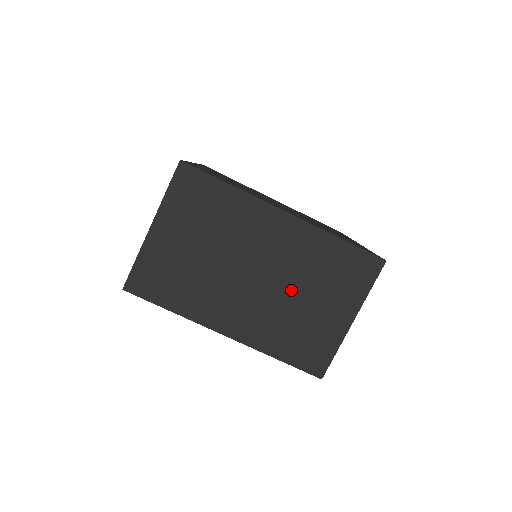
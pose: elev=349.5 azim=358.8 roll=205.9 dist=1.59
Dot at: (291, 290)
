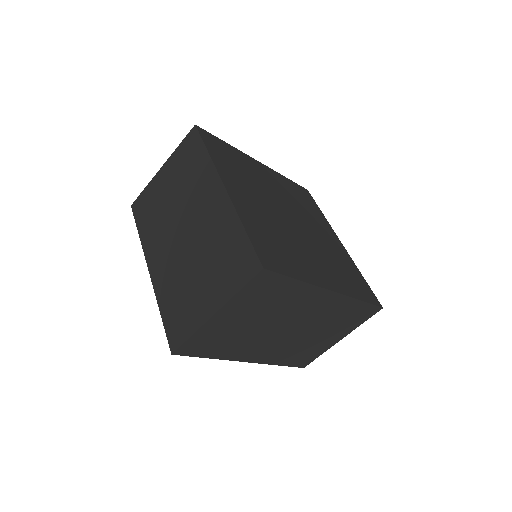
Dot at: (310, 332)
